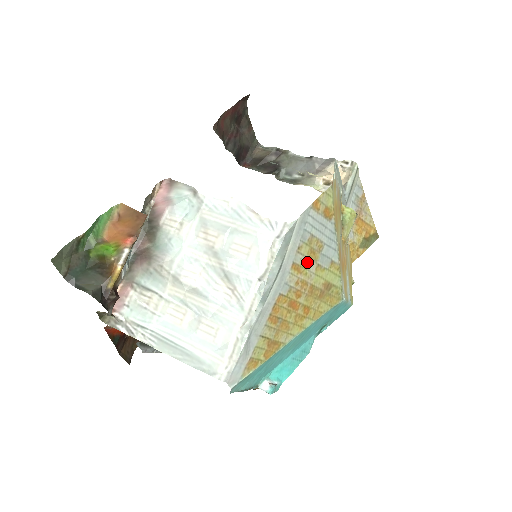
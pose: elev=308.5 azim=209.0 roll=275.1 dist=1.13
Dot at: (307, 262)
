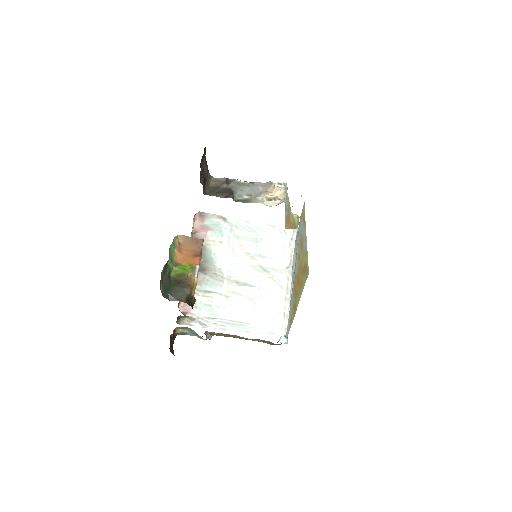
Dot at: (300, 252)
